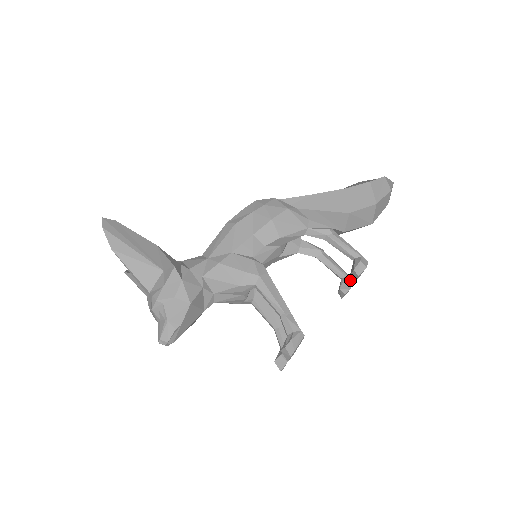
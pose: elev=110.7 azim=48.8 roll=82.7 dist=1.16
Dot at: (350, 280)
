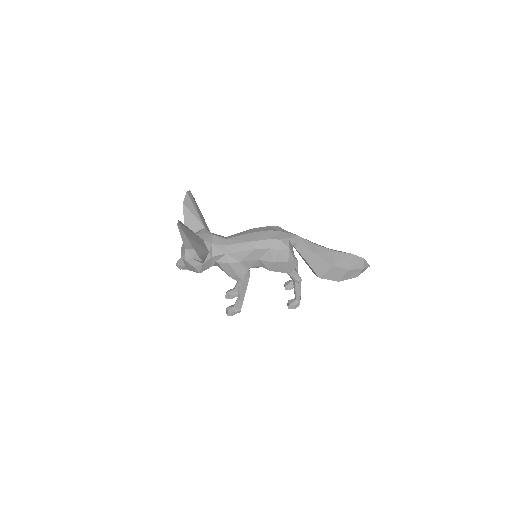
Dot at: occluded
